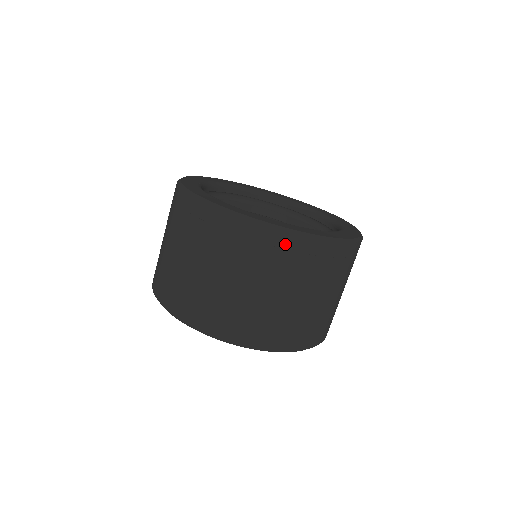
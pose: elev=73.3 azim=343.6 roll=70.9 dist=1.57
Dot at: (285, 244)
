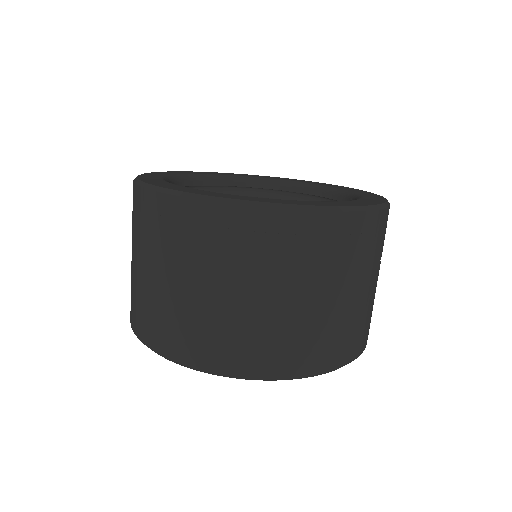
Dot at: (183, 214)
